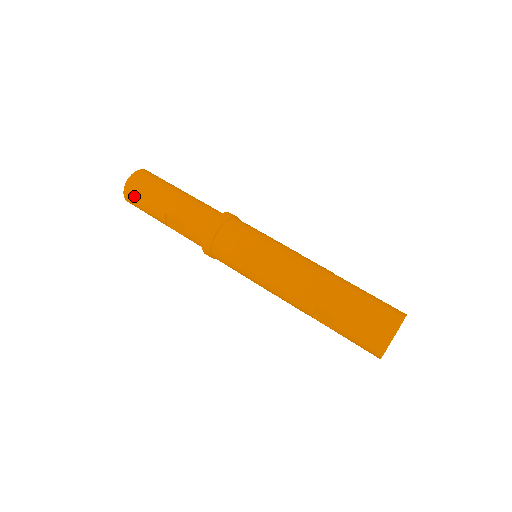
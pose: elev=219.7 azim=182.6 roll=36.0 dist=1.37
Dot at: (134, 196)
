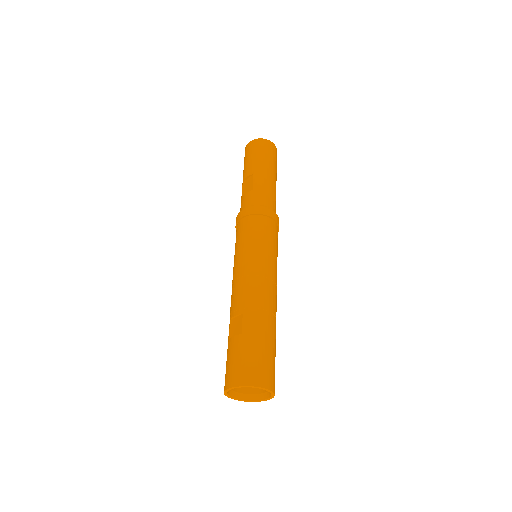
Dot at: (254, 148)
